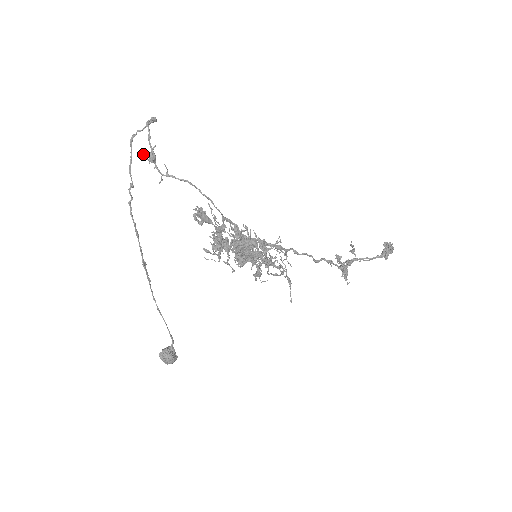
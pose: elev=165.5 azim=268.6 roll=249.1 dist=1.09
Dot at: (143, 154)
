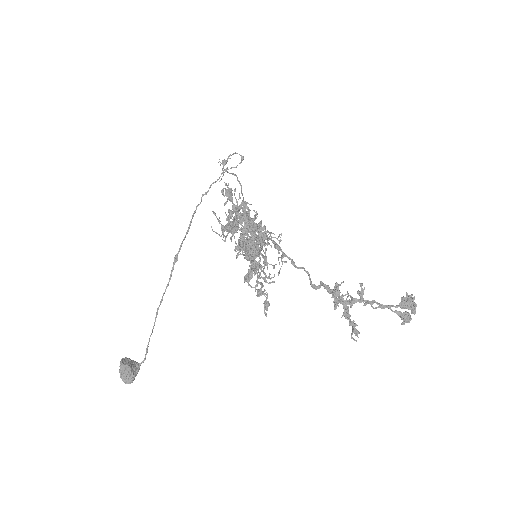
Dot at: occluded
